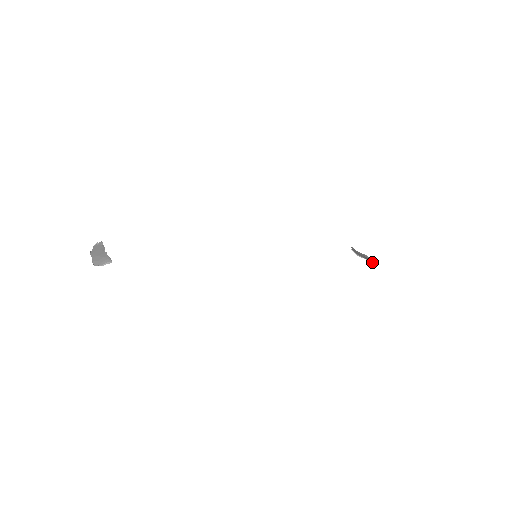
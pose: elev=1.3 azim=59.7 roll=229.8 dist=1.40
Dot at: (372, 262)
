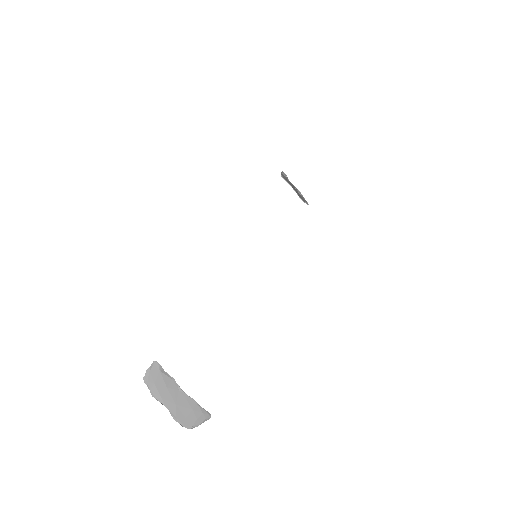
Dot at: (298, 194)
